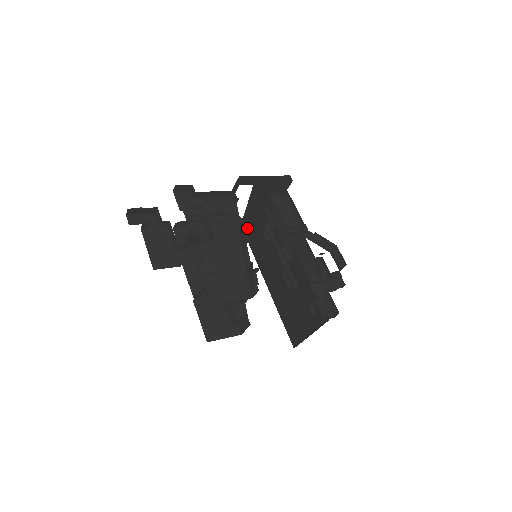
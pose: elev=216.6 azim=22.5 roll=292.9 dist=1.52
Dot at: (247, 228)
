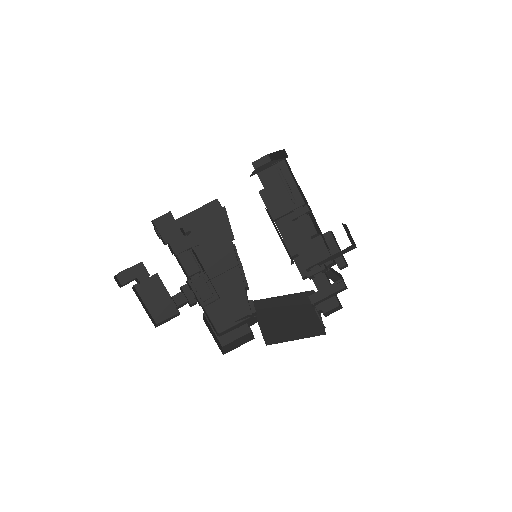
Dot at: occluded
